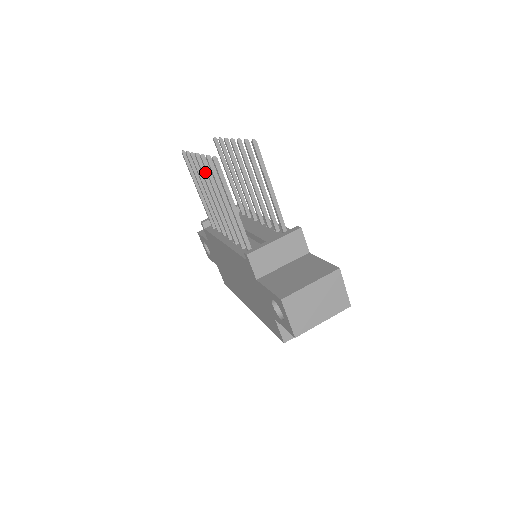
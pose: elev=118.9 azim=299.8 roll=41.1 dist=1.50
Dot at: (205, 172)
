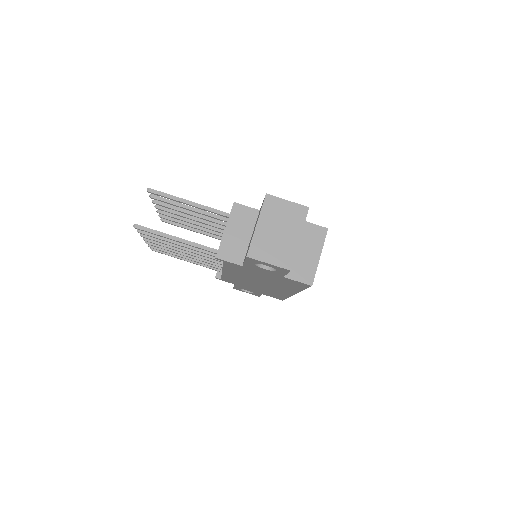
Dot at: (160, 243)
